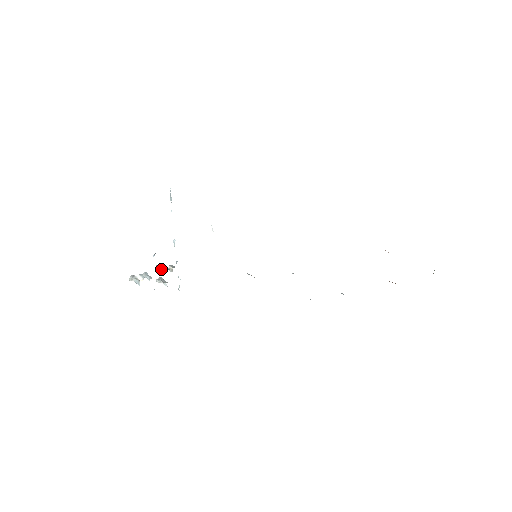
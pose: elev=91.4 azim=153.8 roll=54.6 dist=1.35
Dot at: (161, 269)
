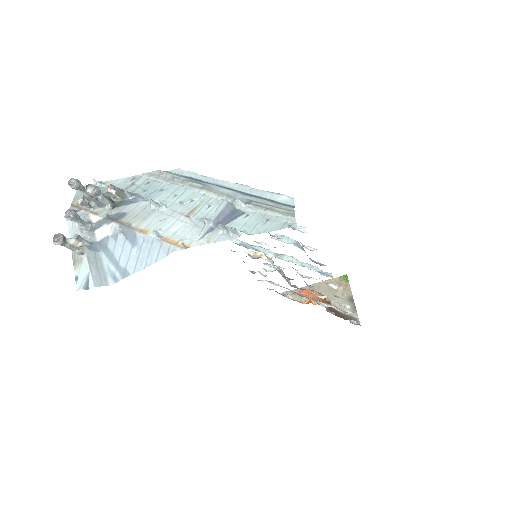
Dot at: occluded
